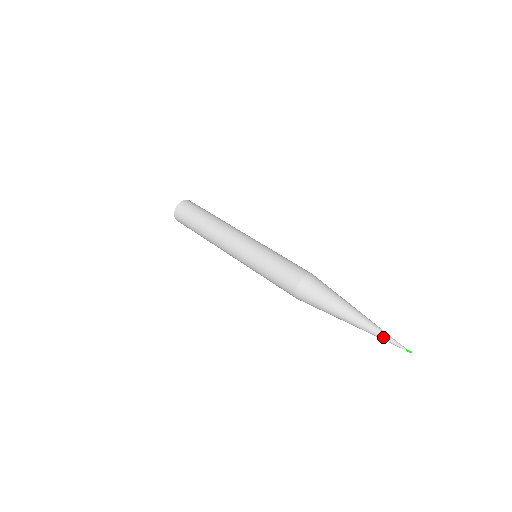
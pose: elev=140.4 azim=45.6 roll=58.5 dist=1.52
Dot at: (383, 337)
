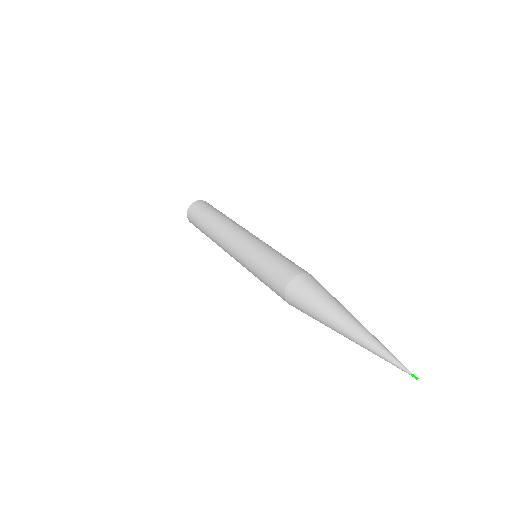
Dot at: (385, 351)
